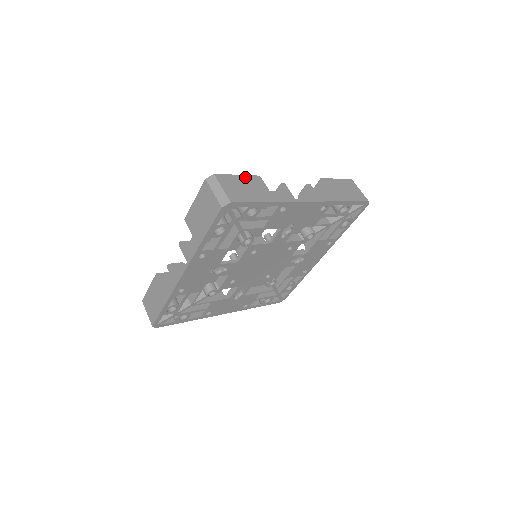
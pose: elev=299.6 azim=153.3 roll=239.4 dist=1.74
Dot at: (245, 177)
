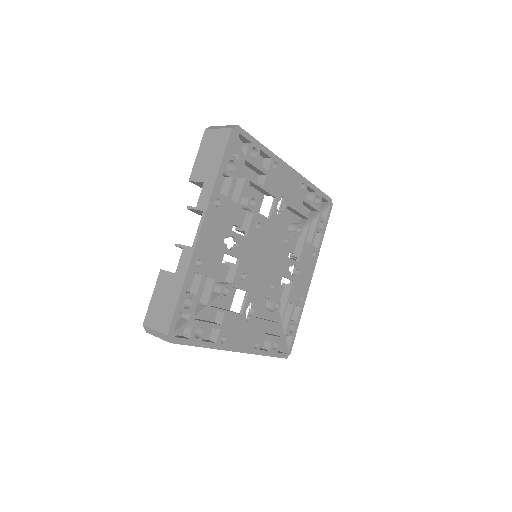
Dot at: occluded
